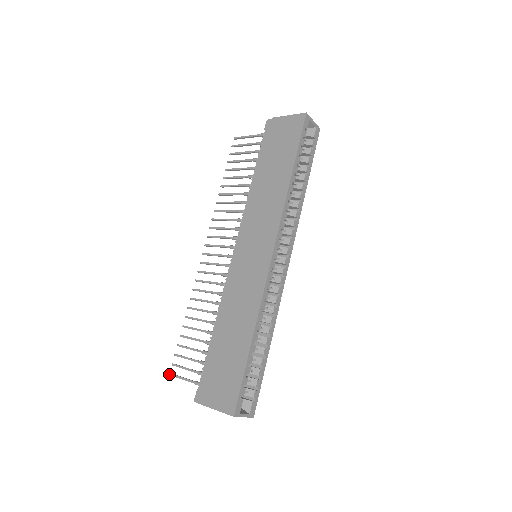
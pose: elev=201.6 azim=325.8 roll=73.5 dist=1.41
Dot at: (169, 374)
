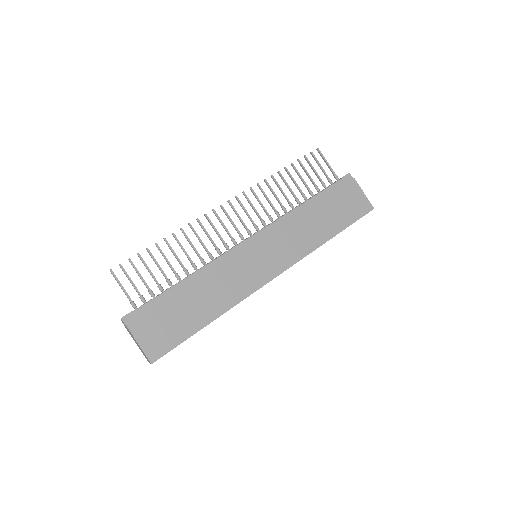
Dot at: (111, 270)
